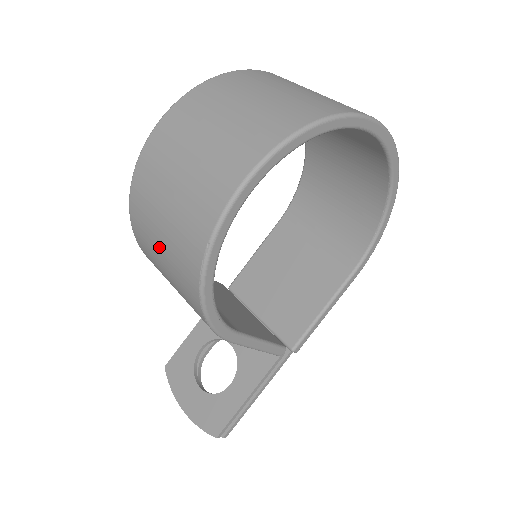
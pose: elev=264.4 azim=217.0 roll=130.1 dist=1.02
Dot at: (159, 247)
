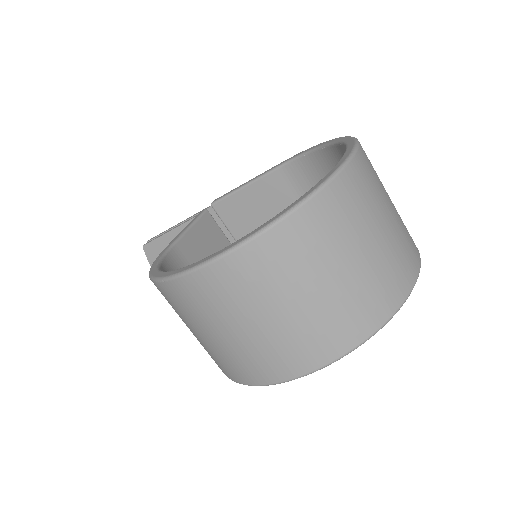
Dot at: (187, 326)
